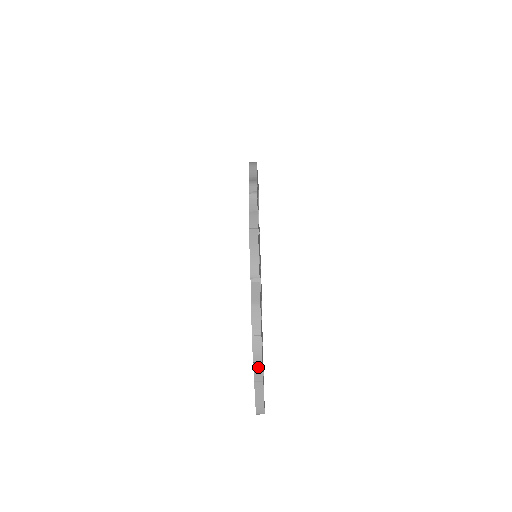
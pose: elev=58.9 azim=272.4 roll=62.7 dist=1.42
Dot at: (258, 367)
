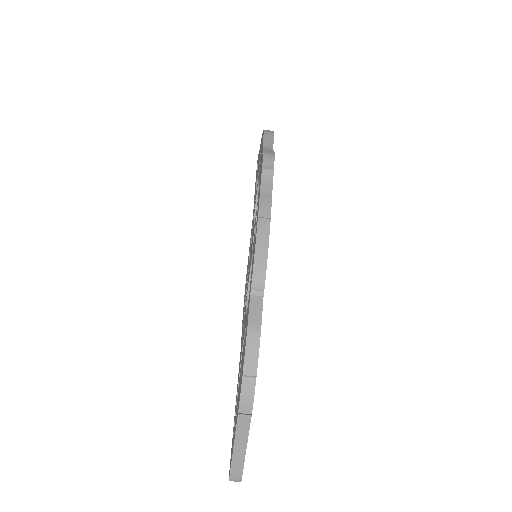
Dot at: (244, 421)
